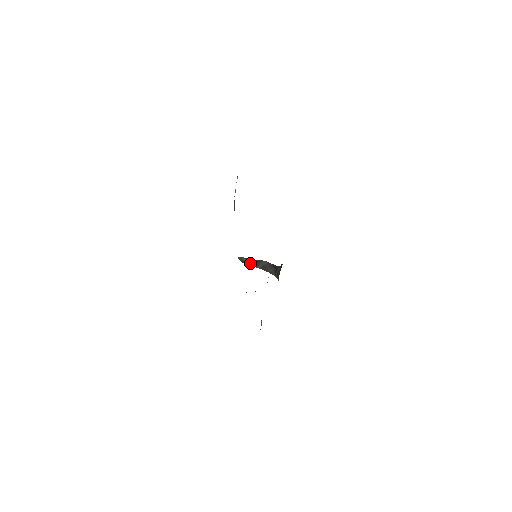
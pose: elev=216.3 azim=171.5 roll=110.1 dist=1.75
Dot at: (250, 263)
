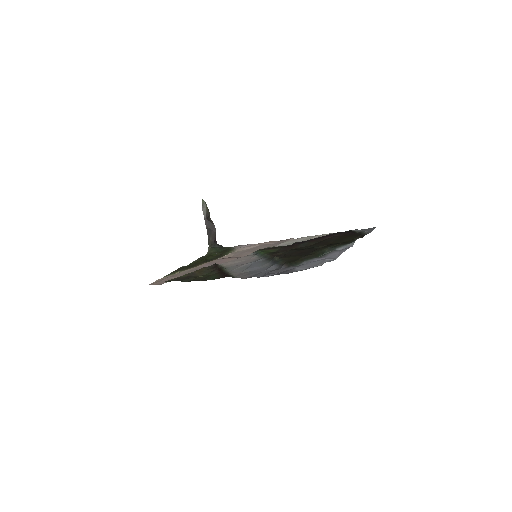
Dot at: (206, 215)
